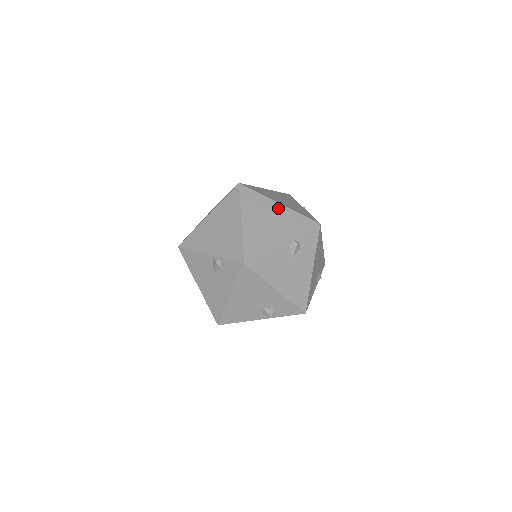
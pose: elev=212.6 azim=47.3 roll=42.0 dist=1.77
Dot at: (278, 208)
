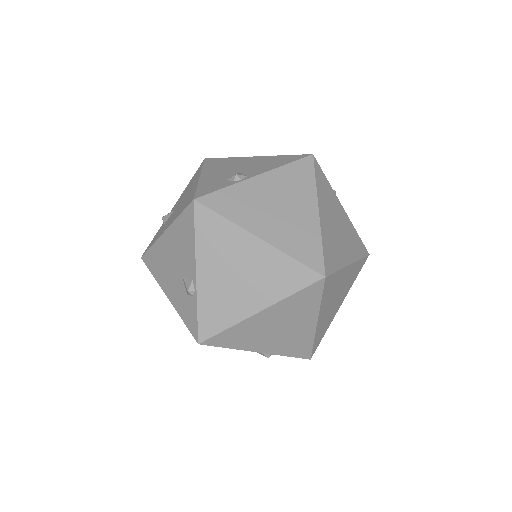
Dot at: (348, 272)
